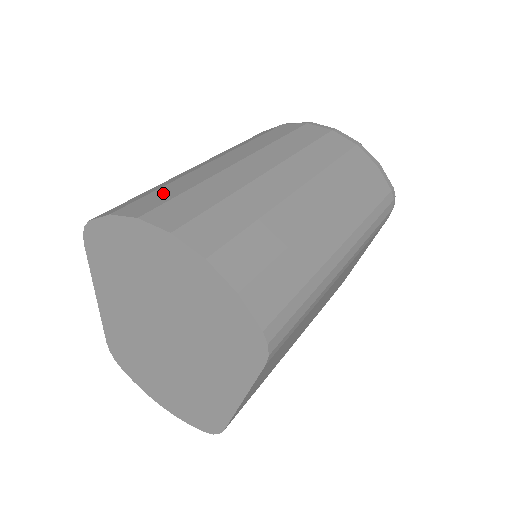
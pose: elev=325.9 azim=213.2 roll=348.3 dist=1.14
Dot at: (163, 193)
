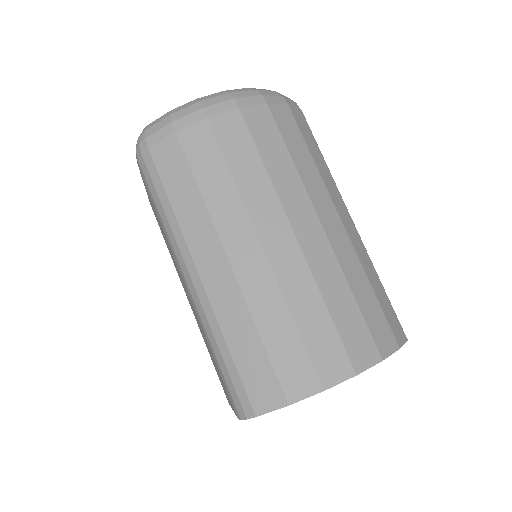
Dot at: (283, 349)
